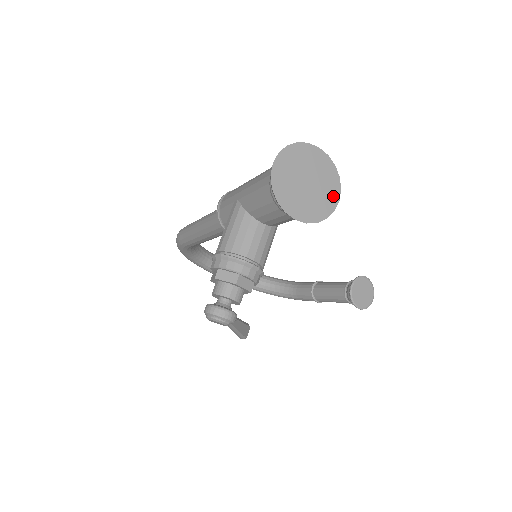
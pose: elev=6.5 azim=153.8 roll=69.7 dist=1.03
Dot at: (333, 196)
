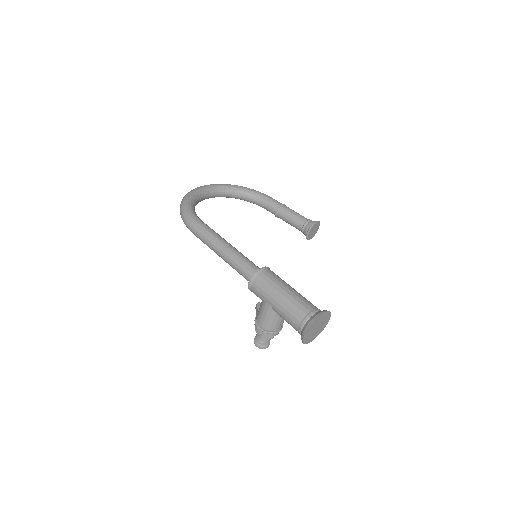
Dot at: (327, 321)
